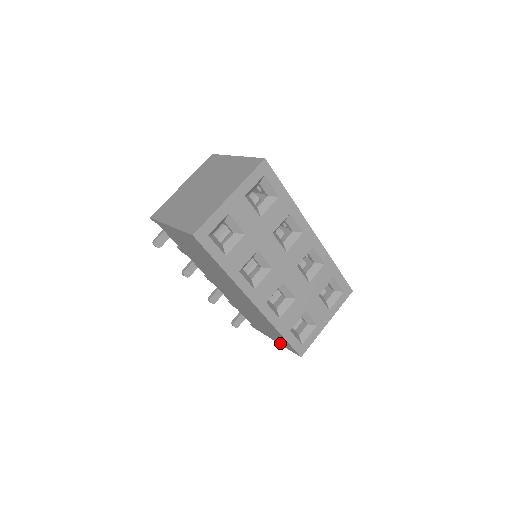
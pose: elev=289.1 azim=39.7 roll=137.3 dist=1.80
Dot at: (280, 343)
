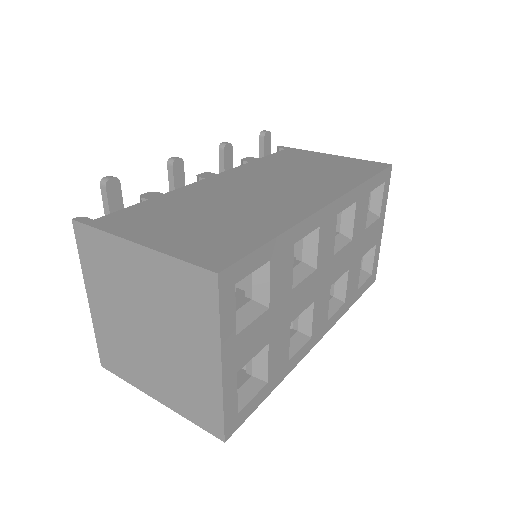
Dot at: occluded
